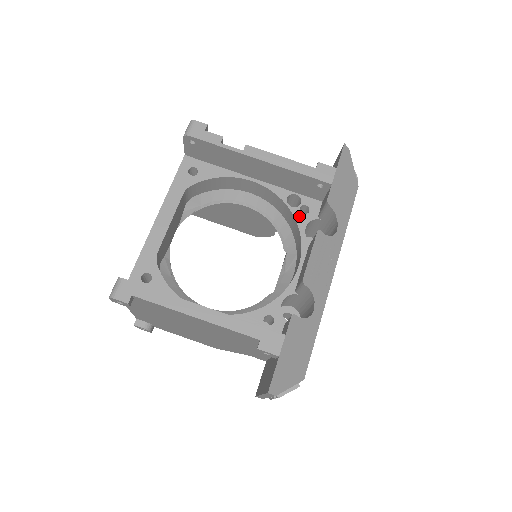
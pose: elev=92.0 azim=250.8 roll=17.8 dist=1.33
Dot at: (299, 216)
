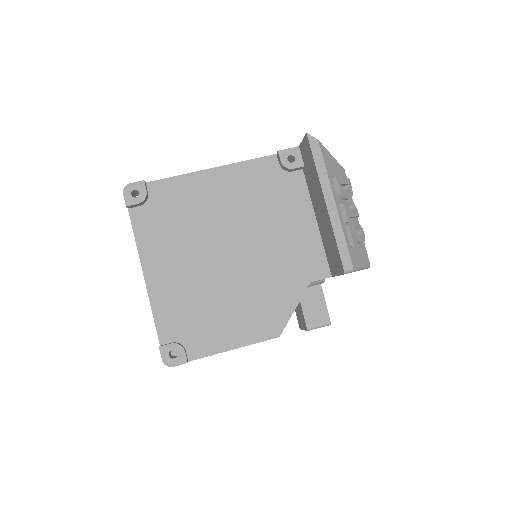
Dot at: occluded
